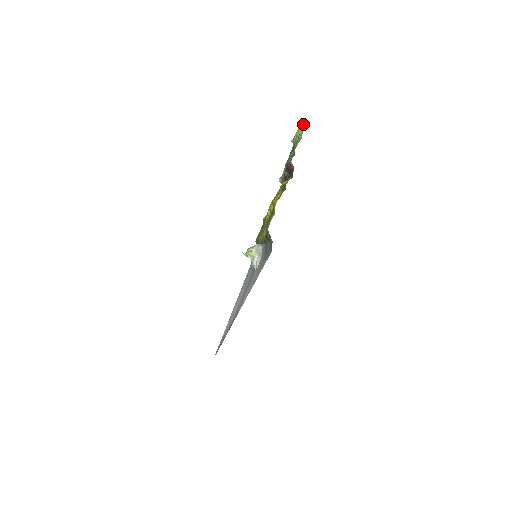
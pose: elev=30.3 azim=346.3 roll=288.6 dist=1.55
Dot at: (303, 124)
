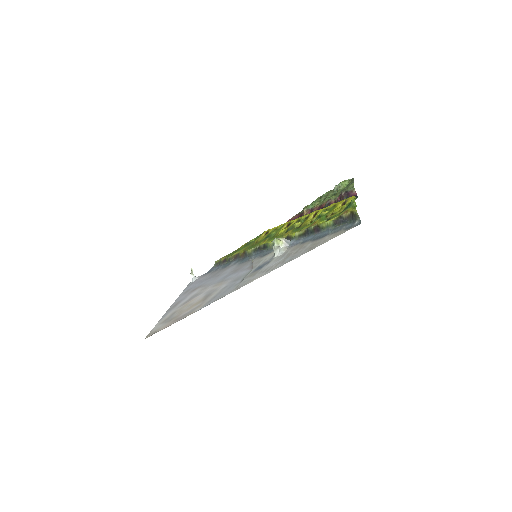
Dot at: (349, 179)
